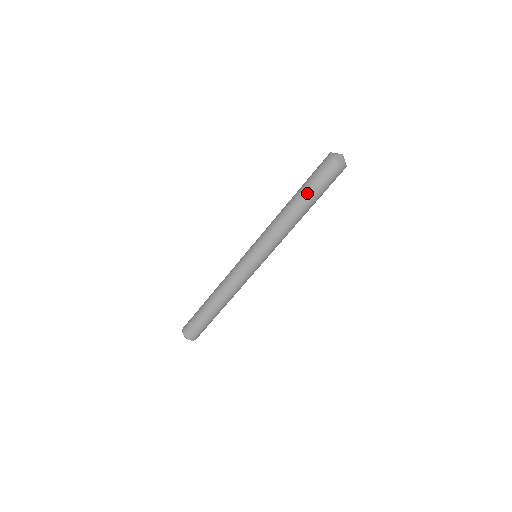
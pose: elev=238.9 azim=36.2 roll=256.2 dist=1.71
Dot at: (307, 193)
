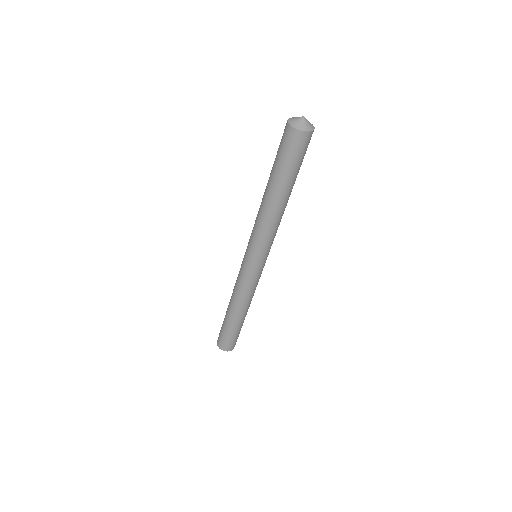
Dot at: (279, 177)
